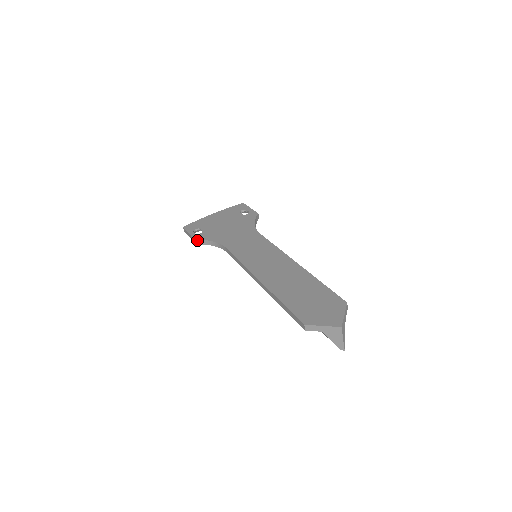
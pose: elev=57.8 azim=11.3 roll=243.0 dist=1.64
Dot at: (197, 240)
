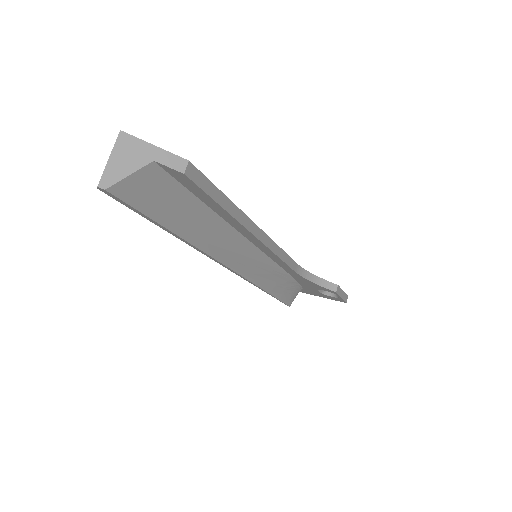
Dot at: occluded
